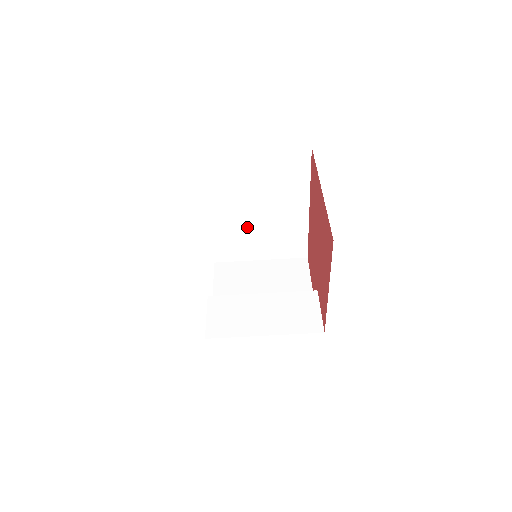
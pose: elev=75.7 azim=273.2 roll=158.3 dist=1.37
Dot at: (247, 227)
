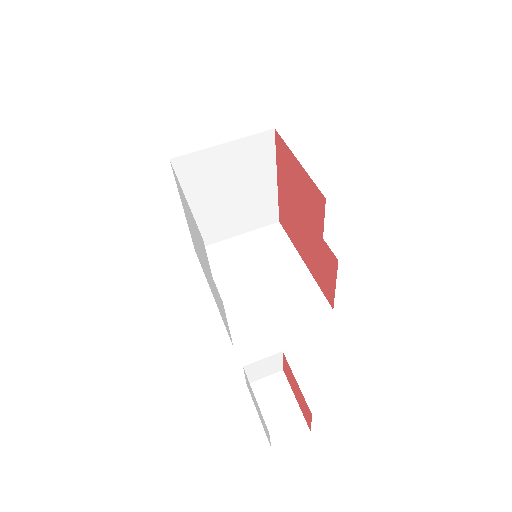
Dot at: (255, 296)
